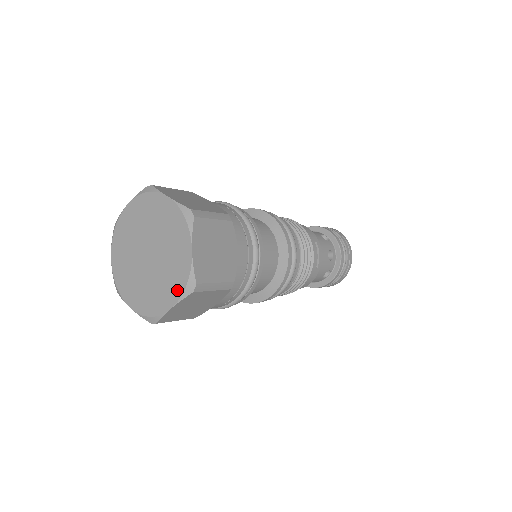
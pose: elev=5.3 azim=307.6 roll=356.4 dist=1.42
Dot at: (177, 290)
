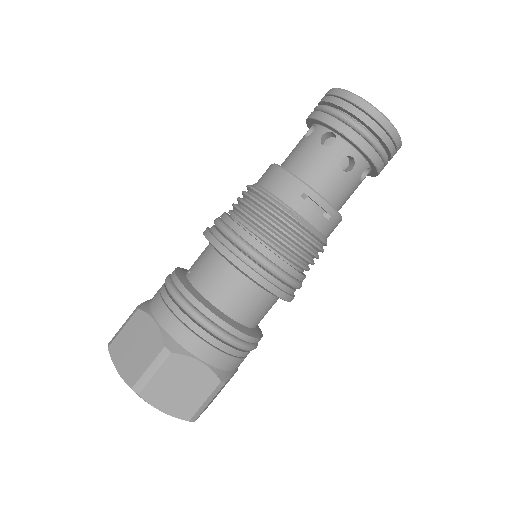
Dot at: occluded
